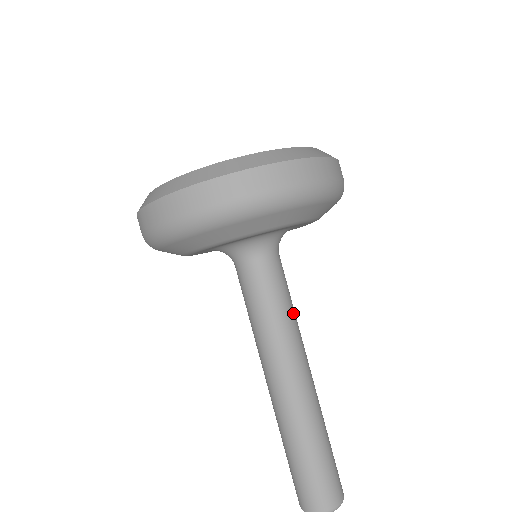
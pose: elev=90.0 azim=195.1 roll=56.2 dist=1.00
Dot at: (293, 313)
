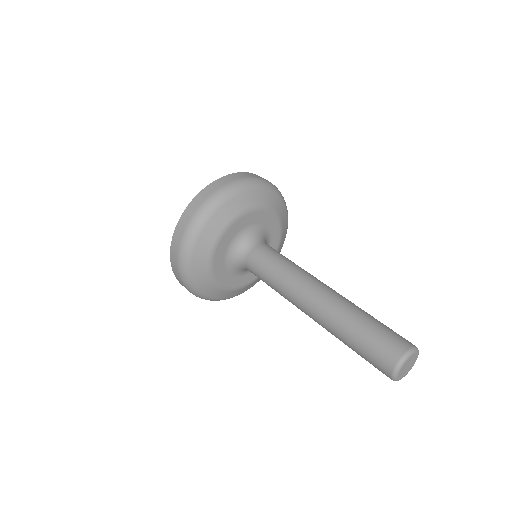
Dot at: (294, 264)
